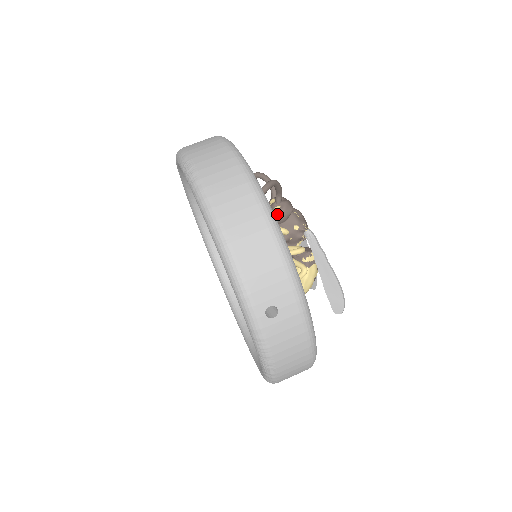
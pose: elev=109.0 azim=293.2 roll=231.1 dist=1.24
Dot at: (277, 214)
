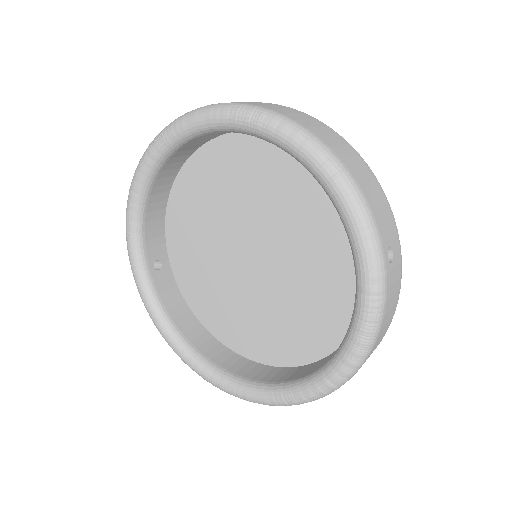
Dot at: occluded
